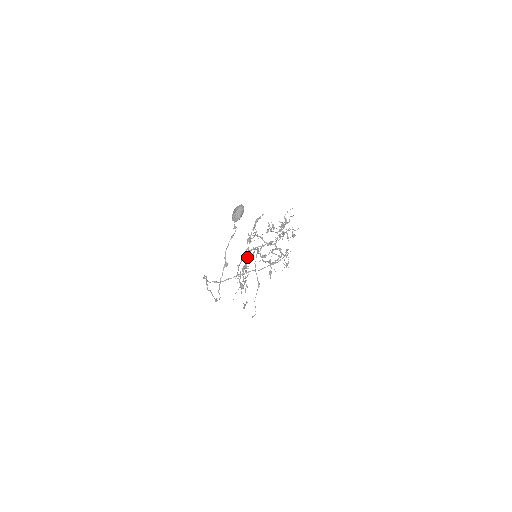
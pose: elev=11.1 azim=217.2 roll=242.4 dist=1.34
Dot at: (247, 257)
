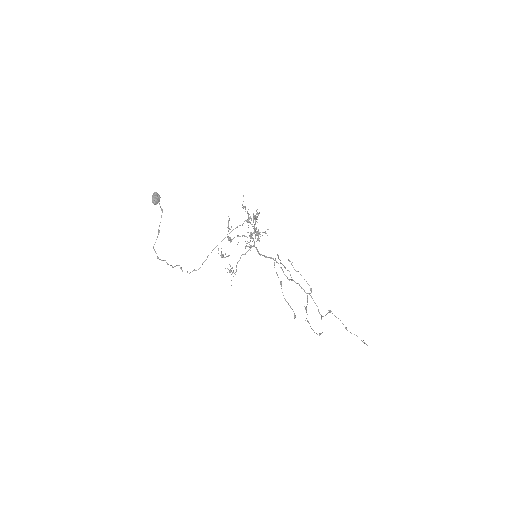
Dot at: occluded
